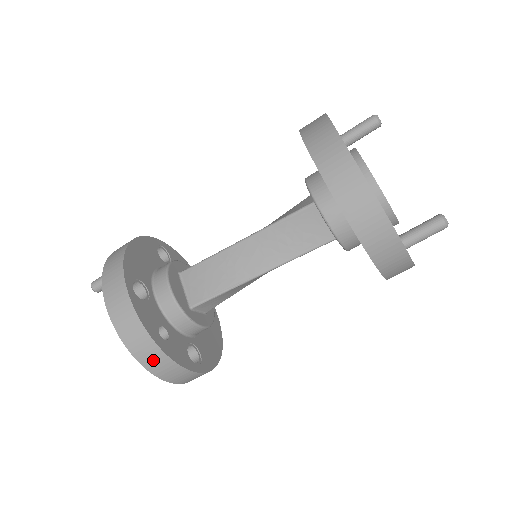
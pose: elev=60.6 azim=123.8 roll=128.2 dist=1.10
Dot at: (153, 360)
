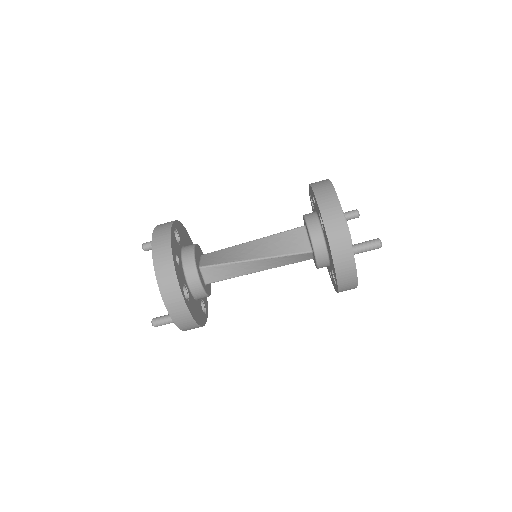
Dot at: (163, 265)
